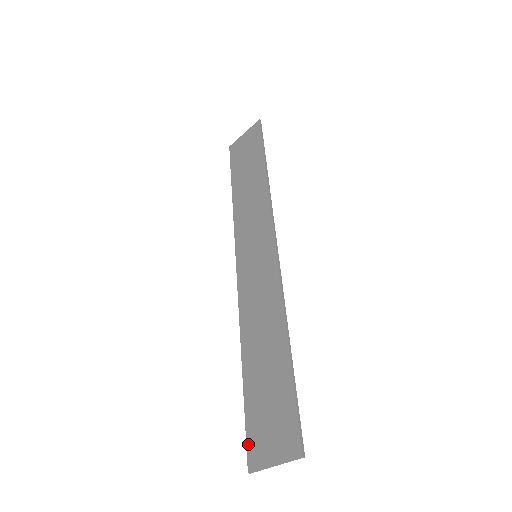
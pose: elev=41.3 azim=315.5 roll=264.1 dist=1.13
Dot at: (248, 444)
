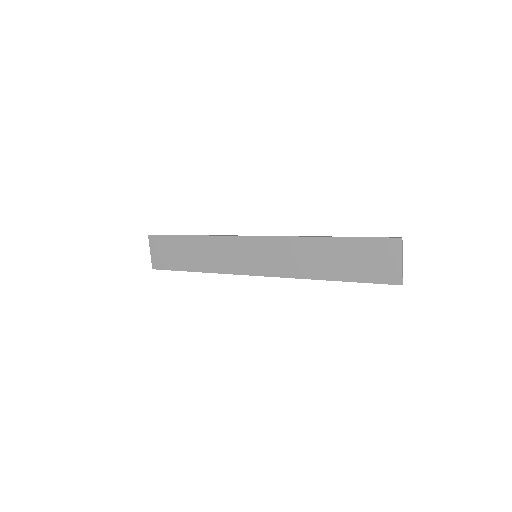
Dot at: (384, 282)
